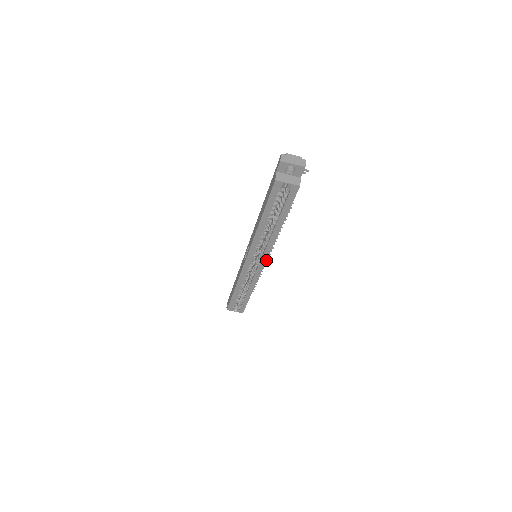
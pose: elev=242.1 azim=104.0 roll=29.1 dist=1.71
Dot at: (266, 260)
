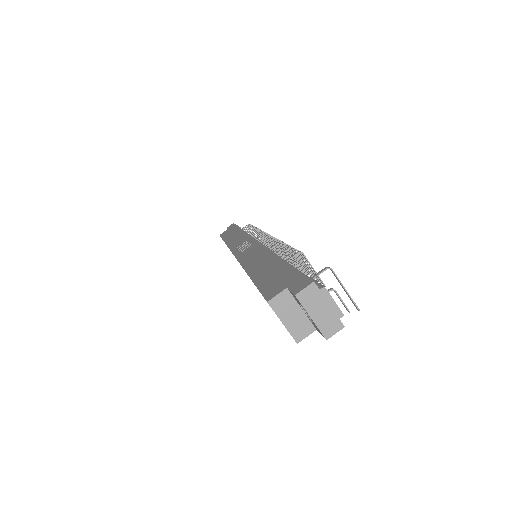
Dot at: occluded
